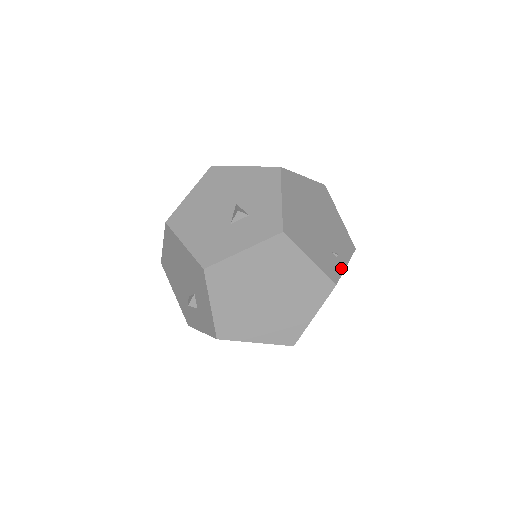
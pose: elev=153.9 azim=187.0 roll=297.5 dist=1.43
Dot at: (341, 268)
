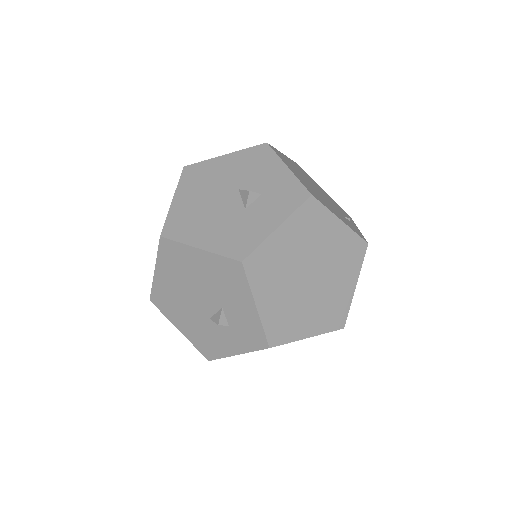
Dot at: (358, 230)
